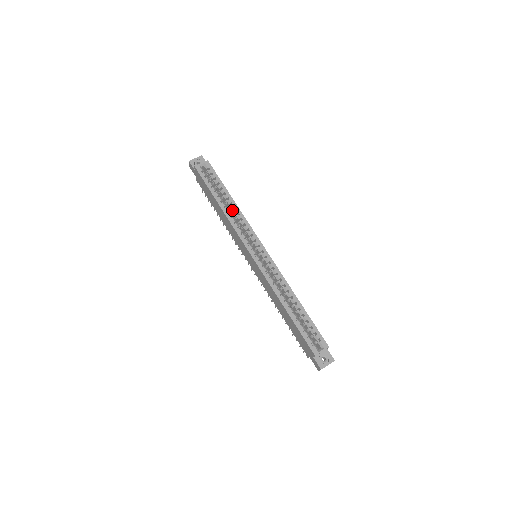
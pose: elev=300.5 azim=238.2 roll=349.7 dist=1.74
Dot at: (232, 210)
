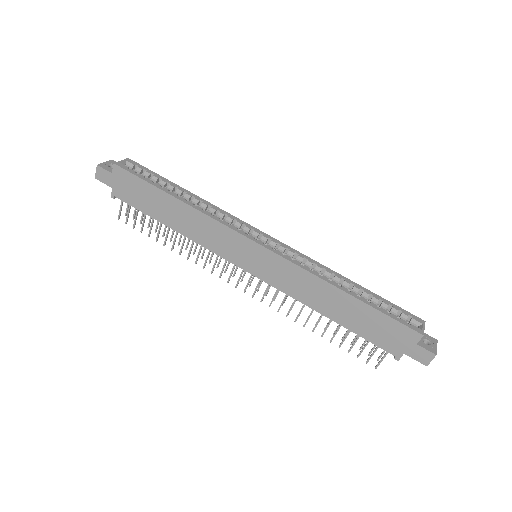
Dot at: occluded
